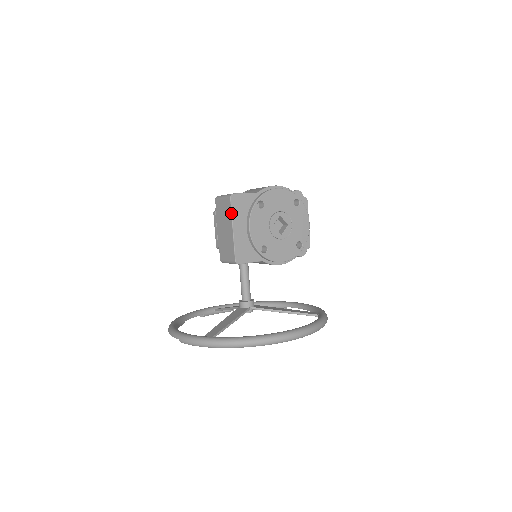
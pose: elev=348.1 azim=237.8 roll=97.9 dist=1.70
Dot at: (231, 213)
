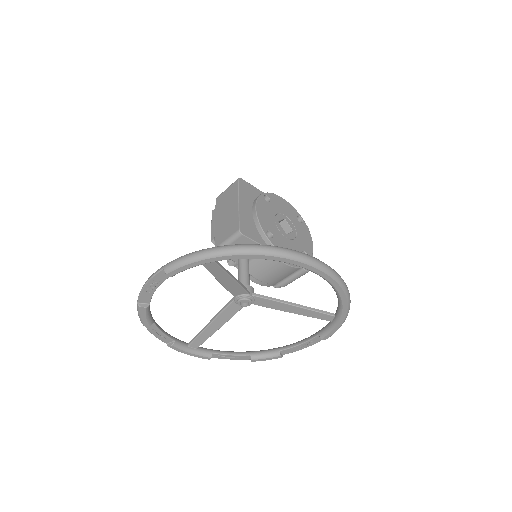
Dot at: (238, 190)
